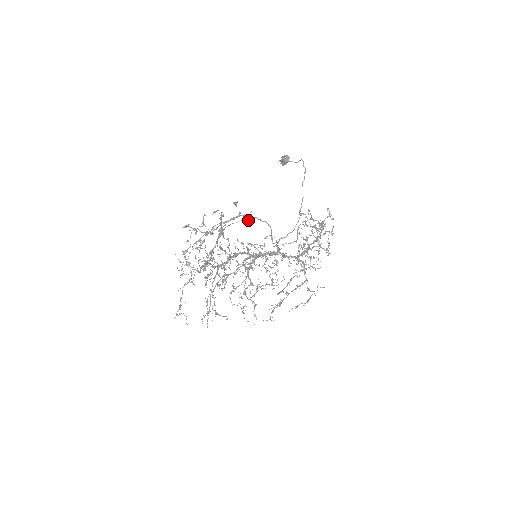
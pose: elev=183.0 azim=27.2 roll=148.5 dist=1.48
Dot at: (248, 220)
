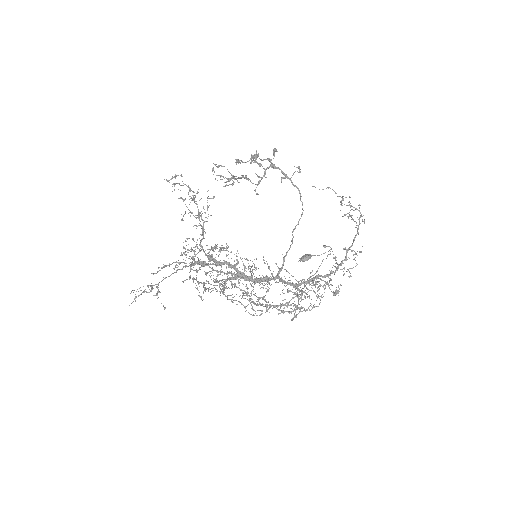
Dot at: (299, 170)
